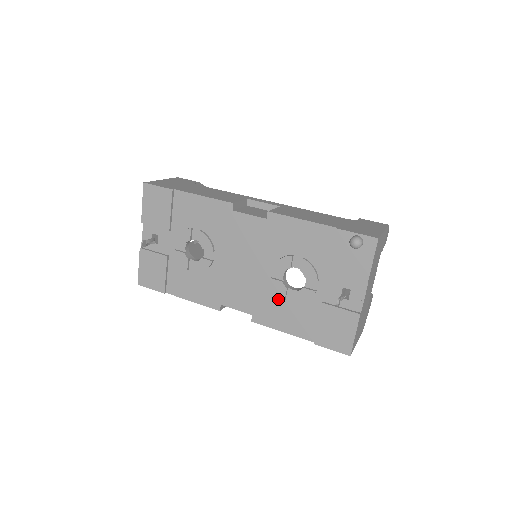
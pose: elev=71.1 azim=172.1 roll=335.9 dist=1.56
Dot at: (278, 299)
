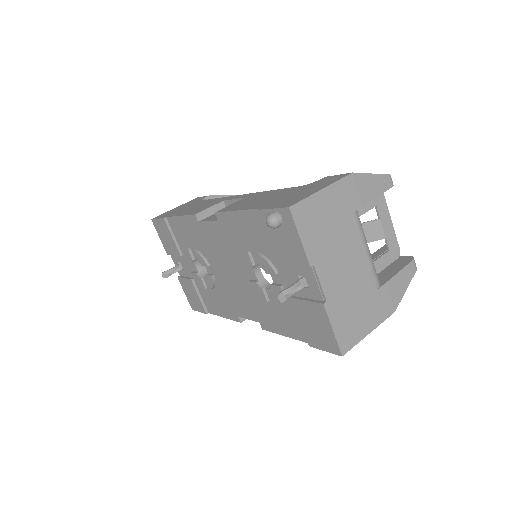
Dot at: (265, 301)
